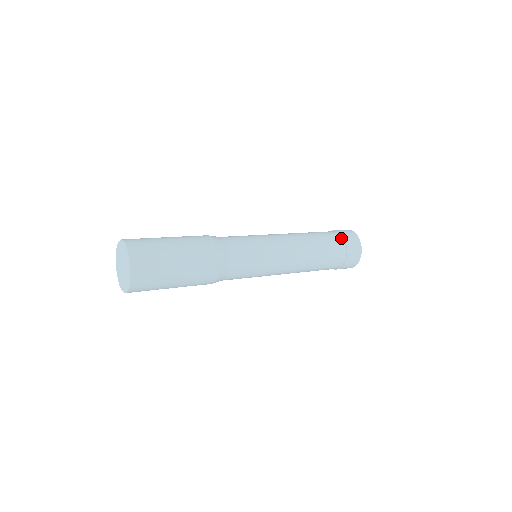
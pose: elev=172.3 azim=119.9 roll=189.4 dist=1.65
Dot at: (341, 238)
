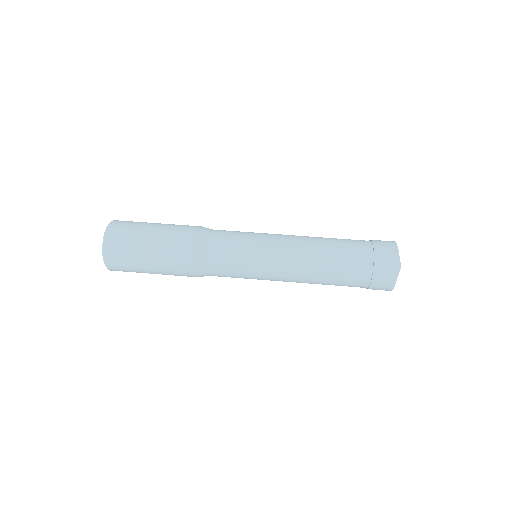
Dot at: (370, 261)
